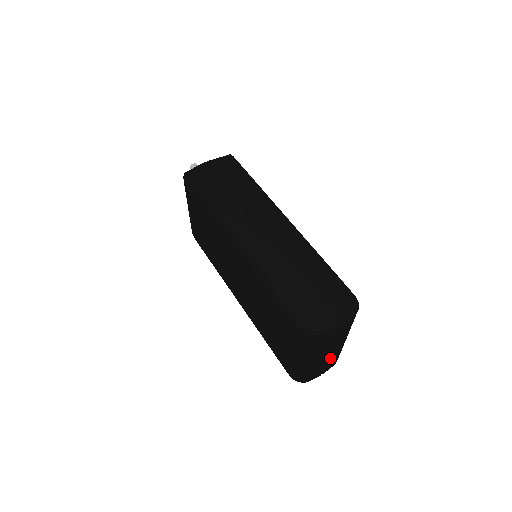
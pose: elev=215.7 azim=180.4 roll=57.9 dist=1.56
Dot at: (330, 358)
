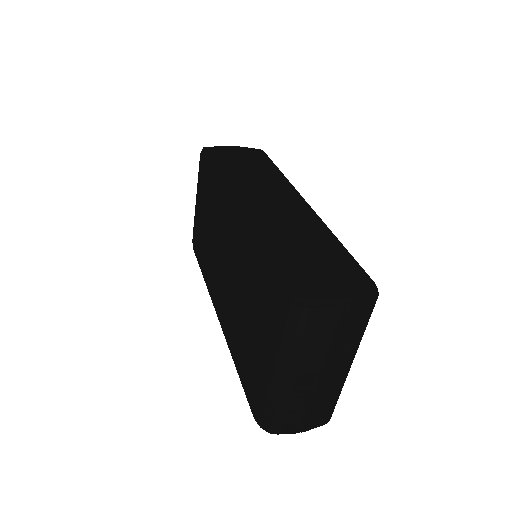
Dot at: (319, 395)
